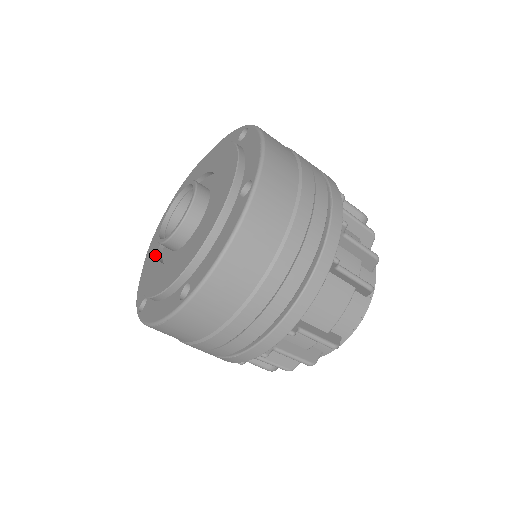
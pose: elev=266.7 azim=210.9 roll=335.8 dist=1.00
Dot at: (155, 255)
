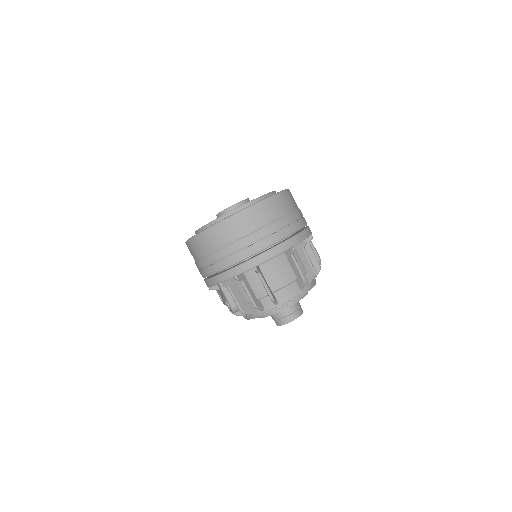
Dot at: occluded
